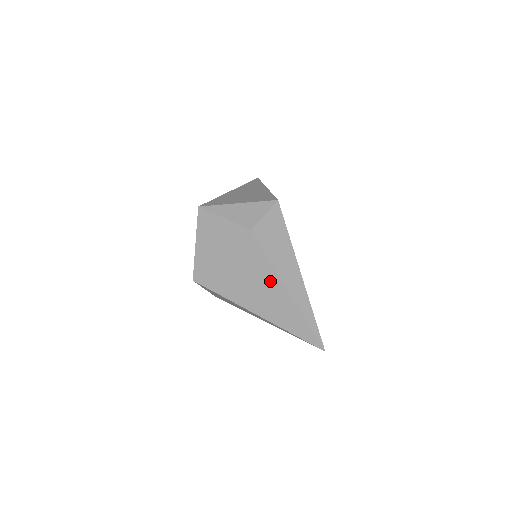
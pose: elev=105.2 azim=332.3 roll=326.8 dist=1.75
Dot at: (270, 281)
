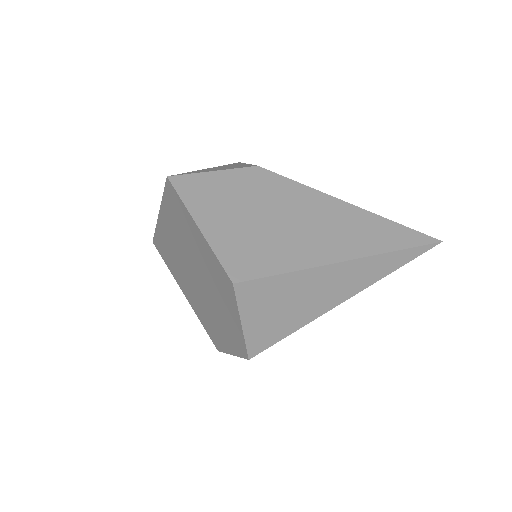
Dot at: (326, 207)
